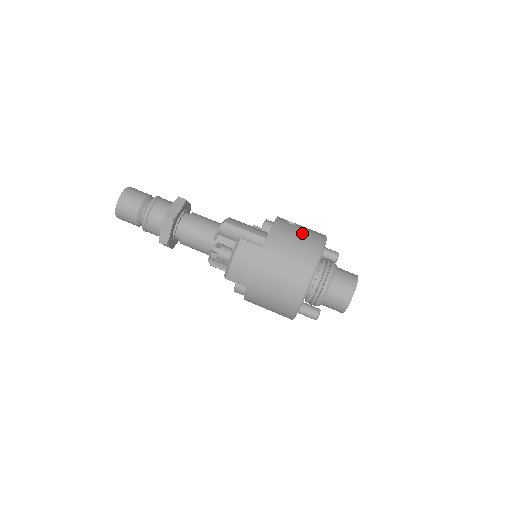
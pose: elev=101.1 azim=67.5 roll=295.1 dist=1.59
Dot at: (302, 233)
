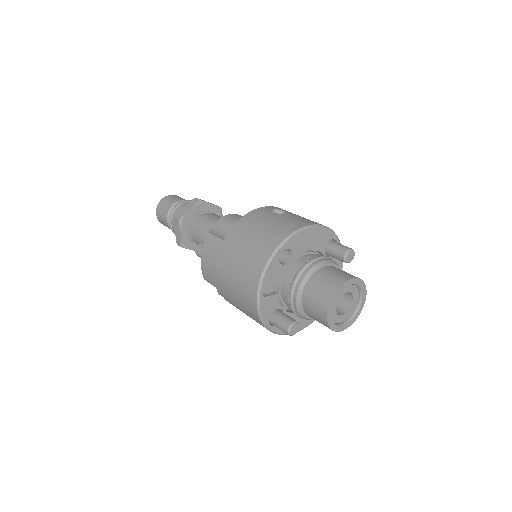
Dot at: (274, 221)
